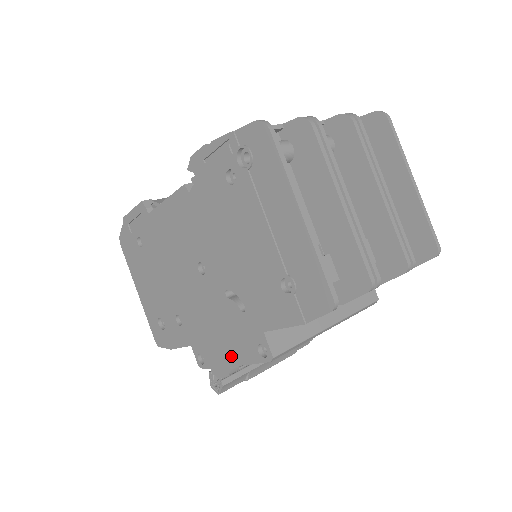
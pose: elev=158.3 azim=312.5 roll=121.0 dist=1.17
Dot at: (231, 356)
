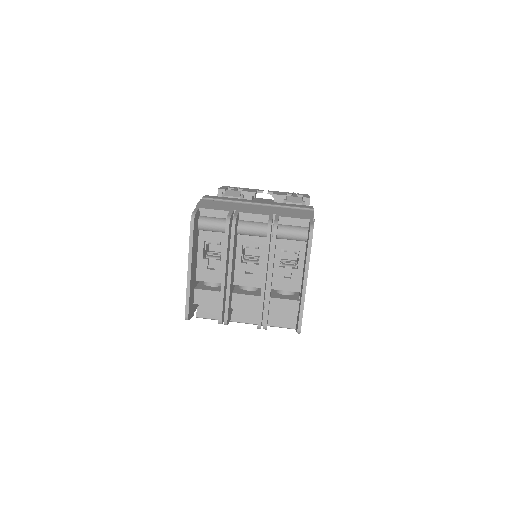
Dot at: occluded
